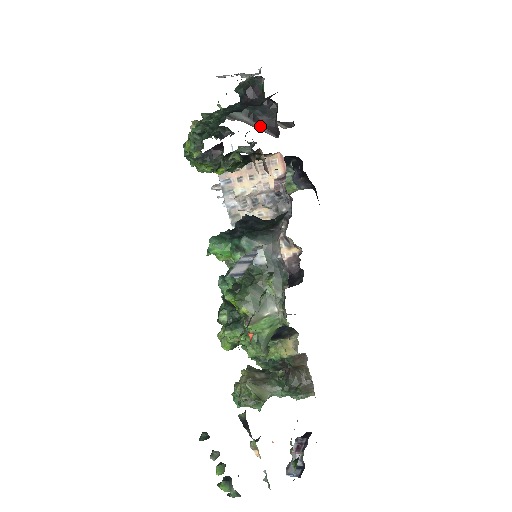
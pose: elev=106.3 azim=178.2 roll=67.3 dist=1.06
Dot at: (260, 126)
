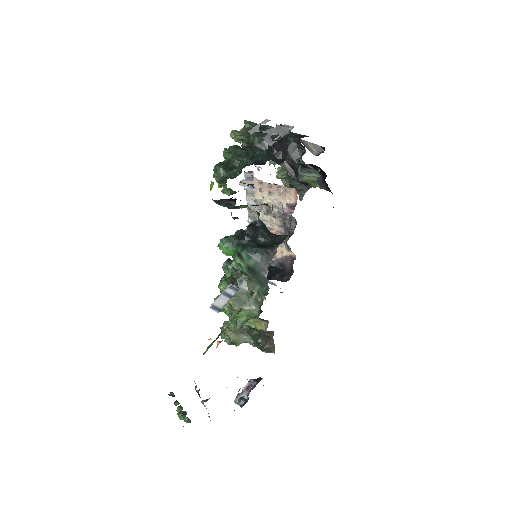
Dot at: (285, 162)
